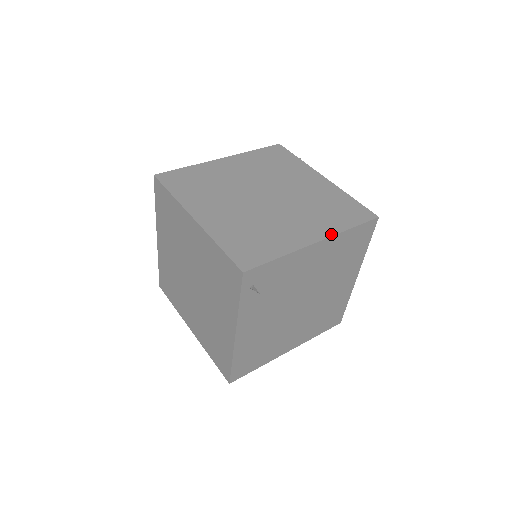
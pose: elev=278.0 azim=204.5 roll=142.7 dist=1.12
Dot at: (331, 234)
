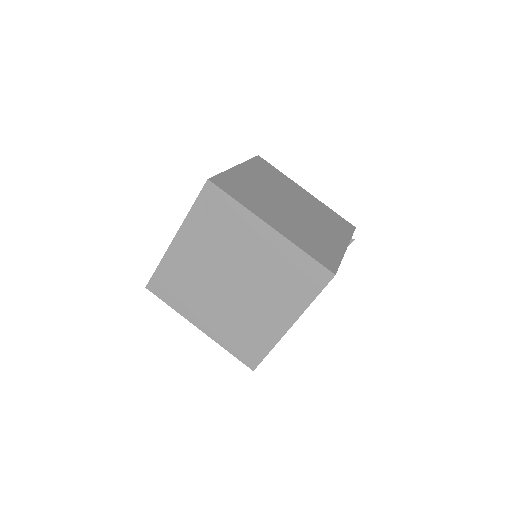
Dot at: (287, 236)
